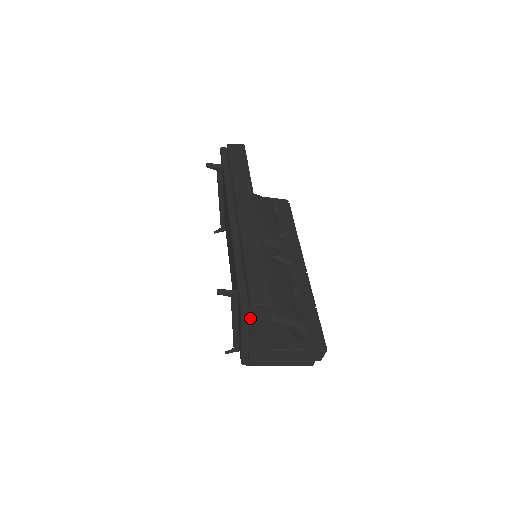
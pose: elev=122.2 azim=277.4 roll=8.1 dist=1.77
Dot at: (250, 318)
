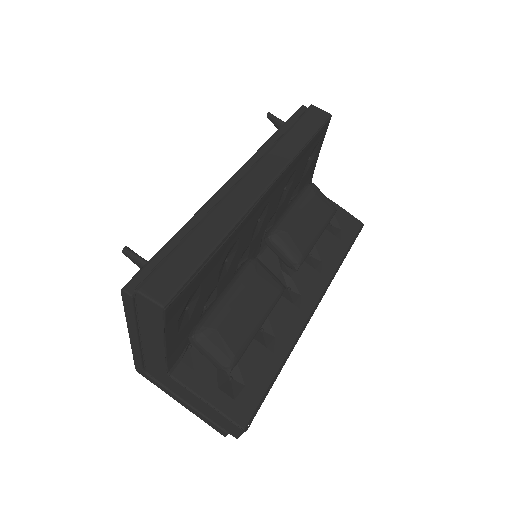
Dot at: (136, 309)
